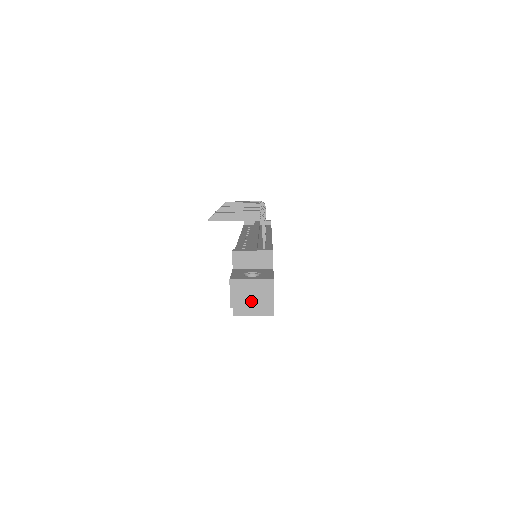
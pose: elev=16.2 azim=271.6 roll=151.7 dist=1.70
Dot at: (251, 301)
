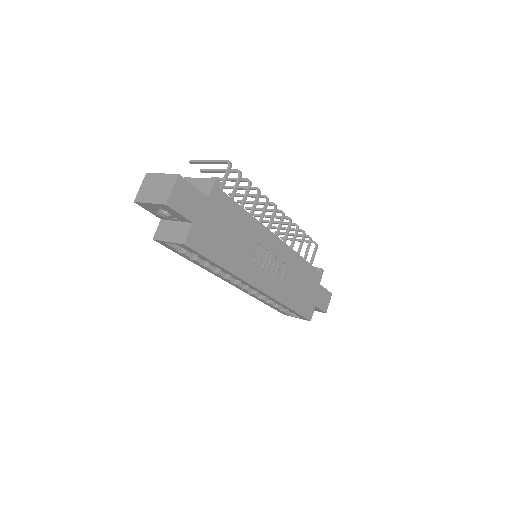
Dot at: (152, 196)
